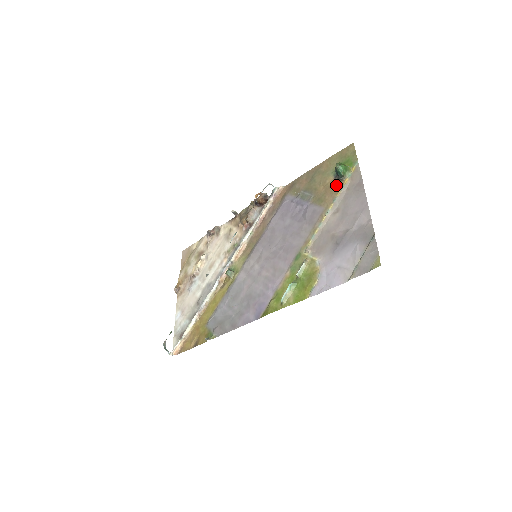
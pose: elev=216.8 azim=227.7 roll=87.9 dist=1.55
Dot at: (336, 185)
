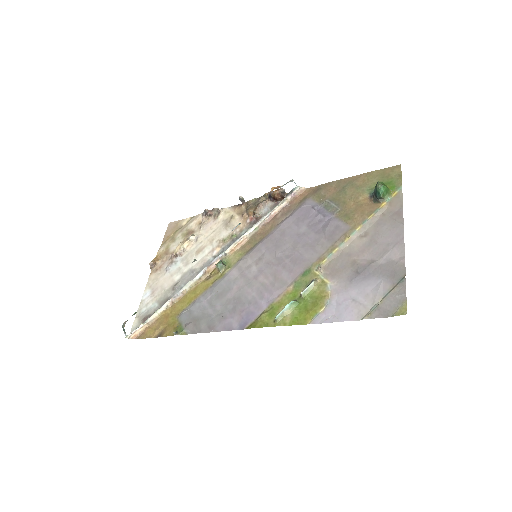
Dot at: (370, 205)
